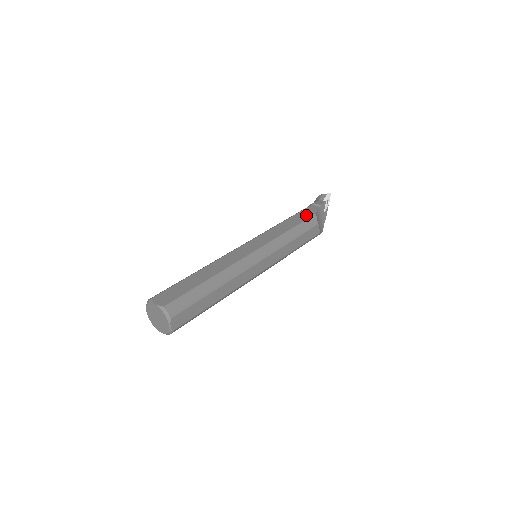
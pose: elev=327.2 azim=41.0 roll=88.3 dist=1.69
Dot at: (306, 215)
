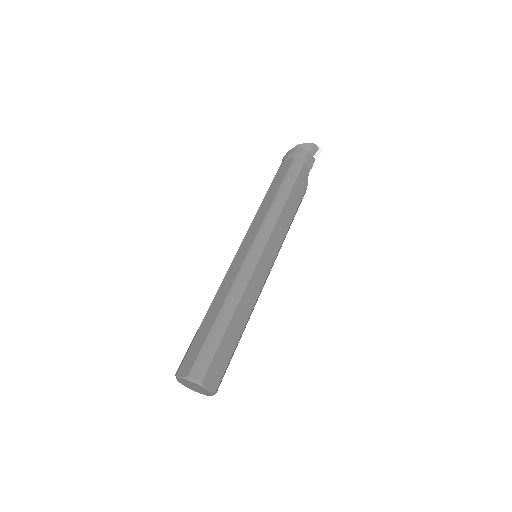
Dot at: (301, 190)
